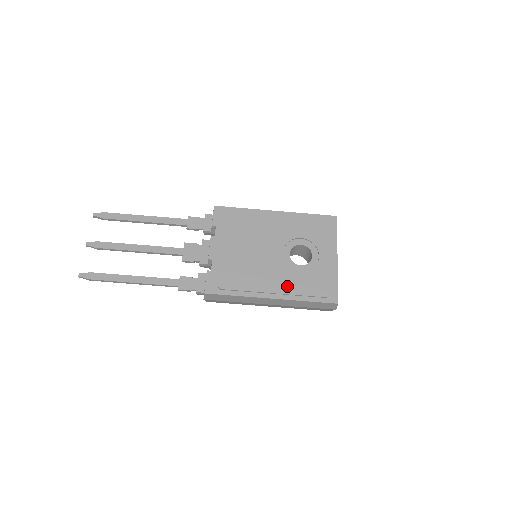
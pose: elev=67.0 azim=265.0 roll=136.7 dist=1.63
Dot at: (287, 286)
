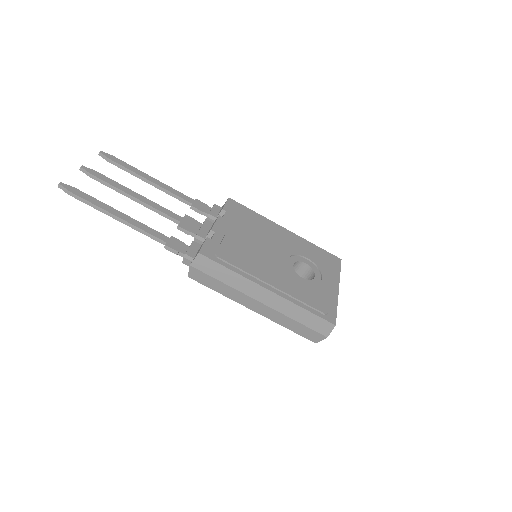
Dot at: (287, 286)
